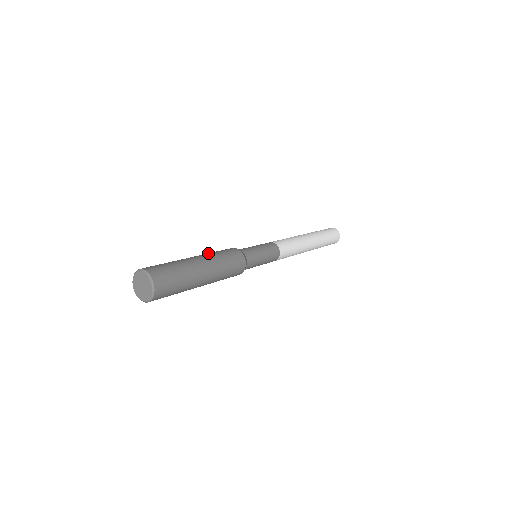
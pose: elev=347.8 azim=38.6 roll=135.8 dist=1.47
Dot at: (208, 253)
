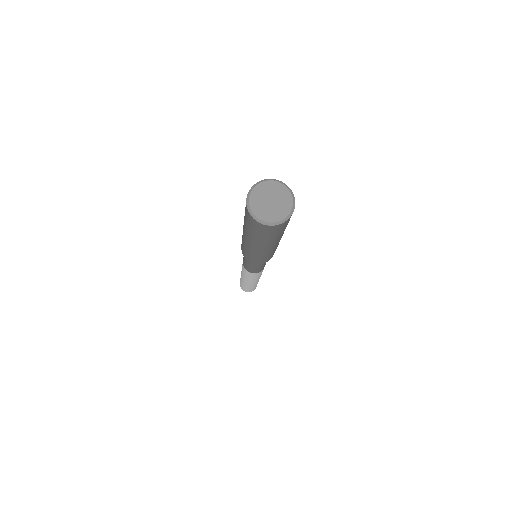
Dot at: occluded
